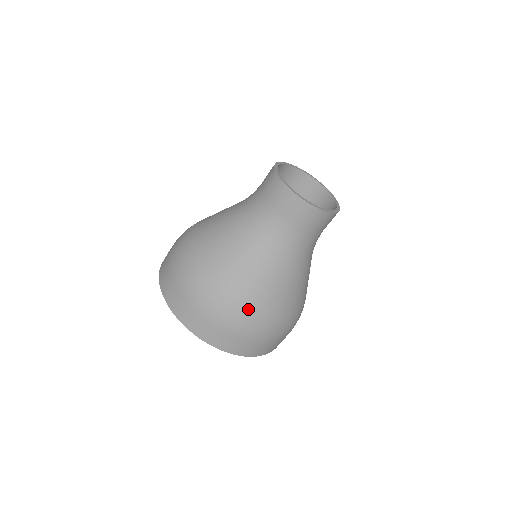
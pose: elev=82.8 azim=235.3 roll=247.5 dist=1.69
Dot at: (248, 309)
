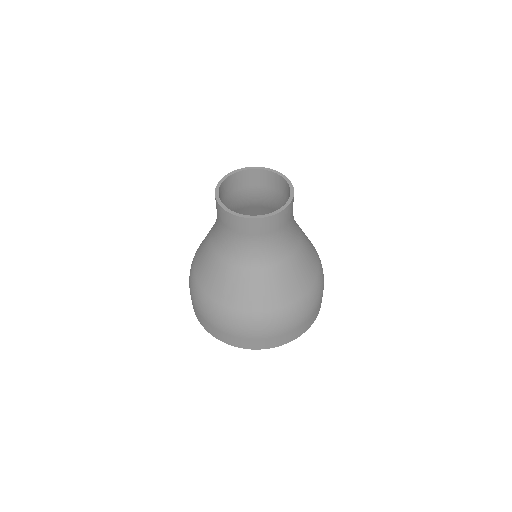
Dot at: (274, 315)
